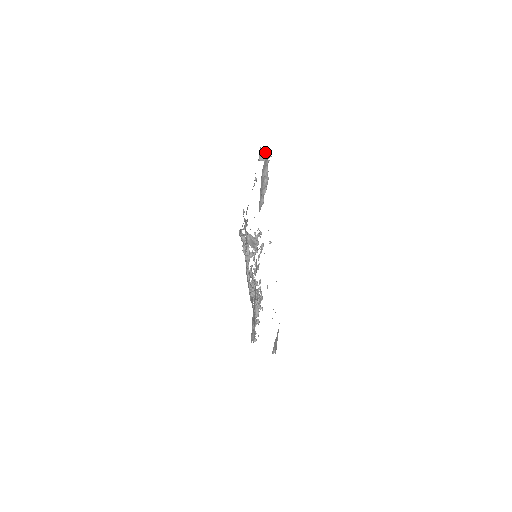
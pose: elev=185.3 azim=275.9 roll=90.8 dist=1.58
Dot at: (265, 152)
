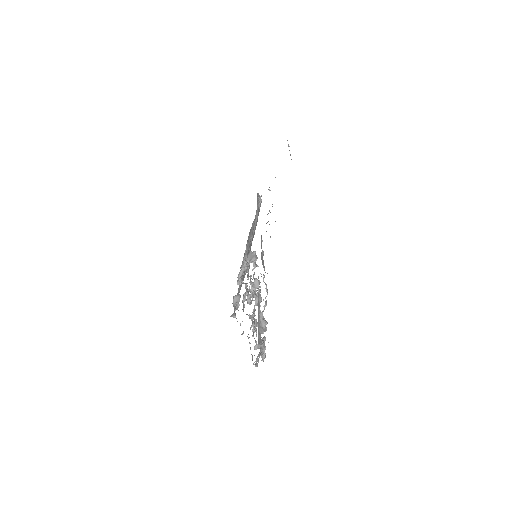
Dot at: occluded
